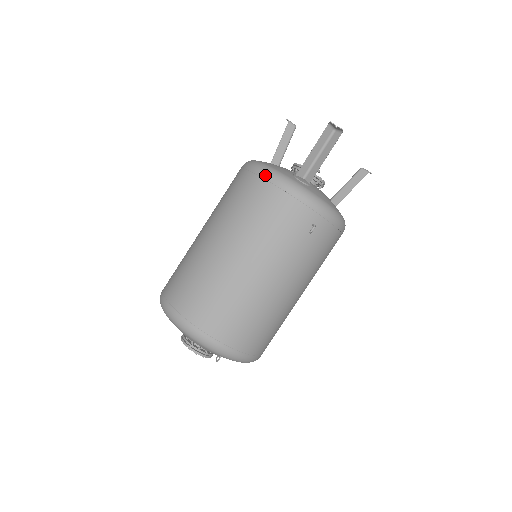
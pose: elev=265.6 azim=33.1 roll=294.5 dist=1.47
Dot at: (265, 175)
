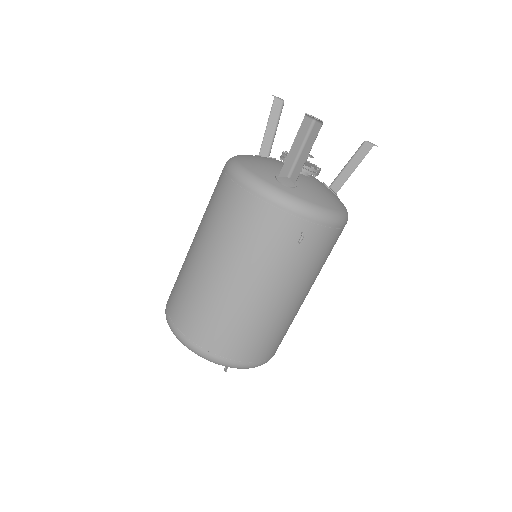
Dot at: (242, 183)
